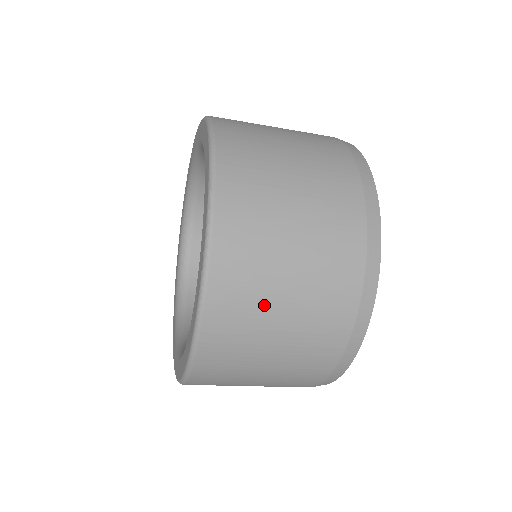
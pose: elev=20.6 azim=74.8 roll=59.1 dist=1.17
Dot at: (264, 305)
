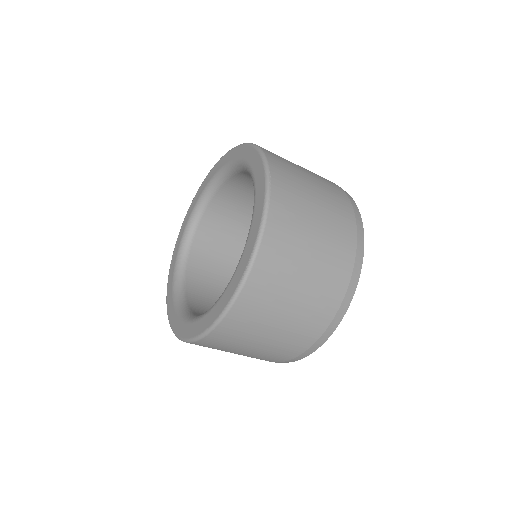
Dot at: (271, 313)
